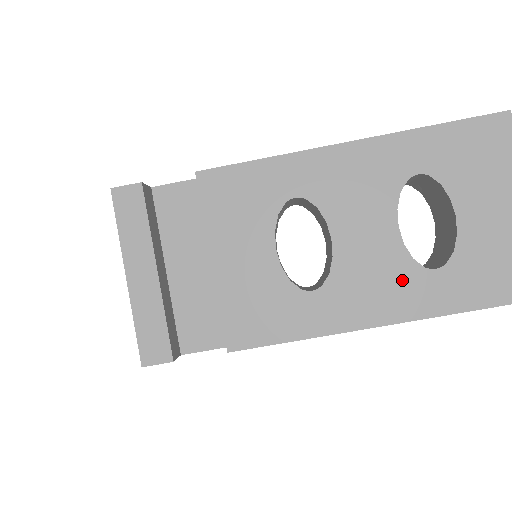
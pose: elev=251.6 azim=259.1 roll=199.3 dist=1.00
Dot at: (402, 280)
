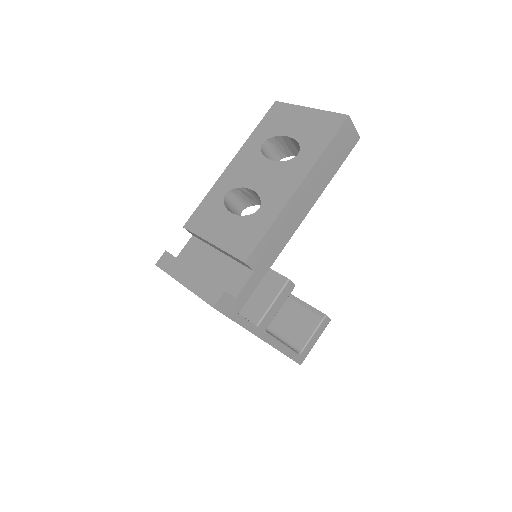
Dot at: (289, 170)
